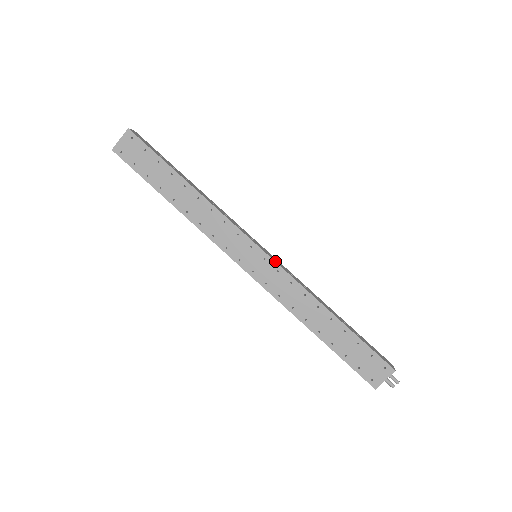
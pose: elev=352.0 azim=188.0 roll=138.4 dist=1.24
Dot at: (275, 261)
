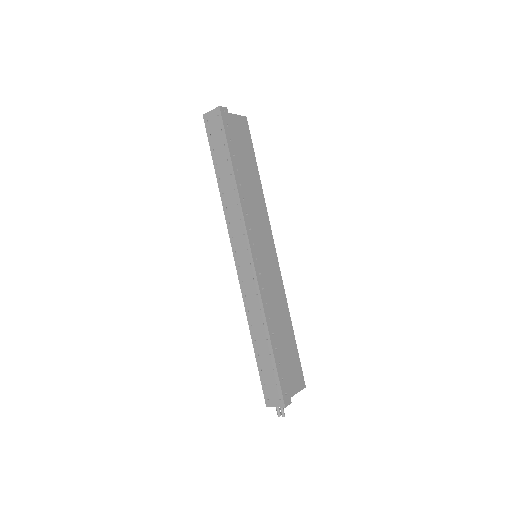
Dot at: (256, 271)
